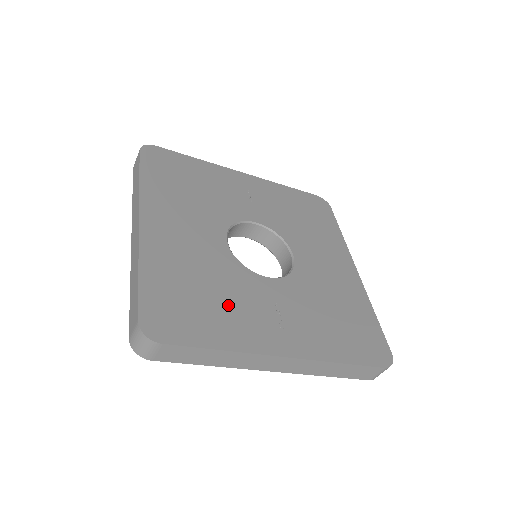
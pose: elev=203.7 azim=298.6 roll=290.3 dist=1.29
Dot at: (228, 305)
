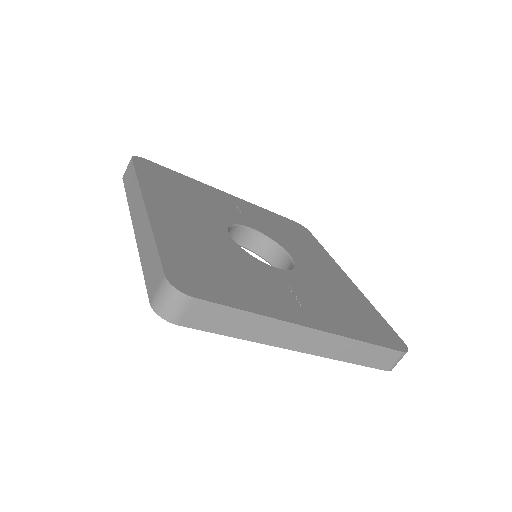
Dot at: (247, 280)
